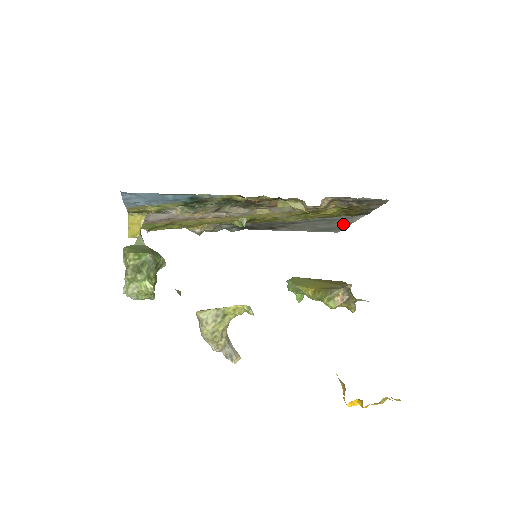
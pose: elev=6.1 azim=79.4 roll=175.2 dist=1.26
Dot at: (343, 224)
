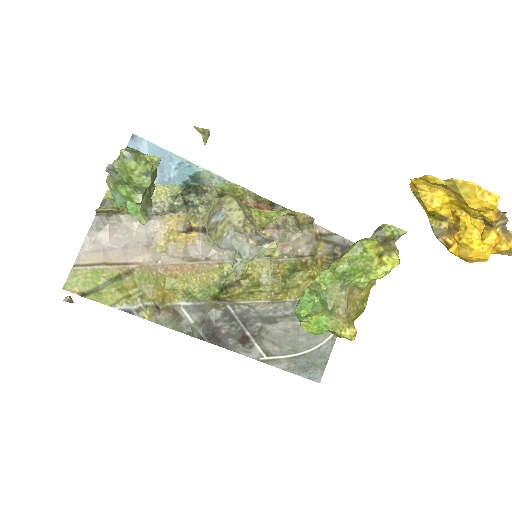
Dot at: (326, 342)
